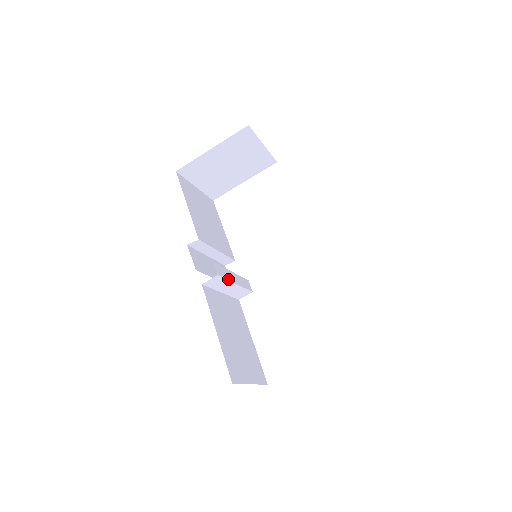
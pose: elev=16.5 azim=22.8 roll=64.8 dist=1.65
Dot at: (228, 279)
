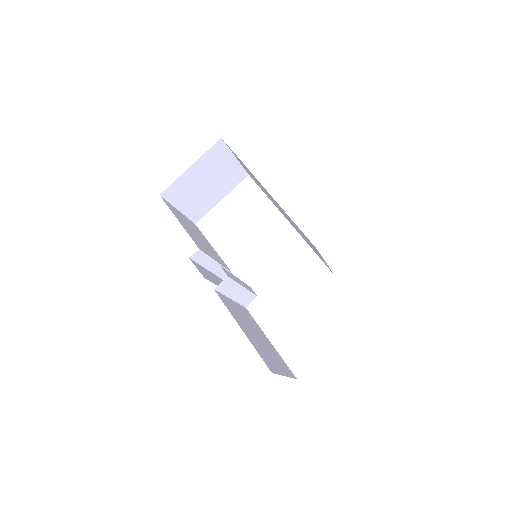
Dot at: (236, 281)
